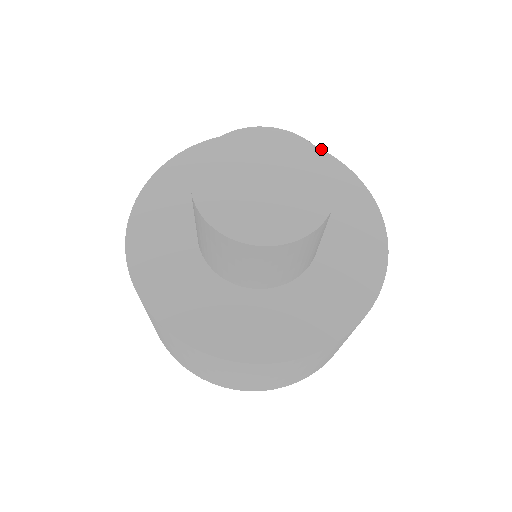
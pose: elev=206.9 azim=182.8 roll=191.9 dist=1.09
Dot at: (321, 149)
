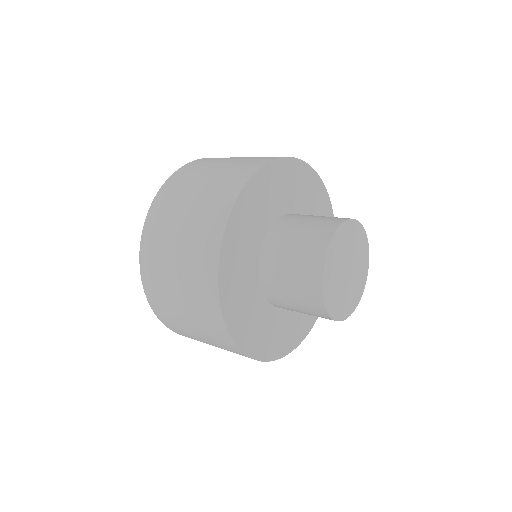
Dot at: (304, 161)
